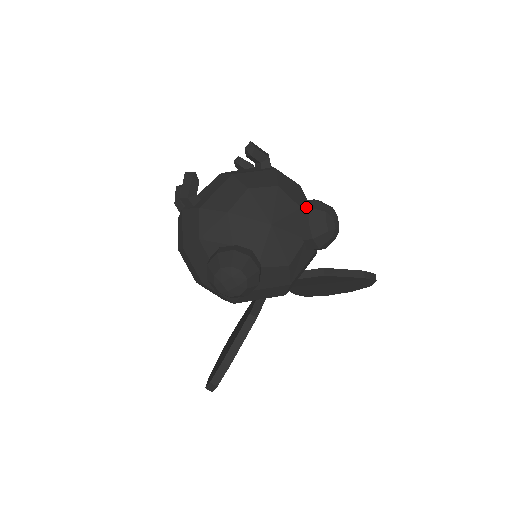
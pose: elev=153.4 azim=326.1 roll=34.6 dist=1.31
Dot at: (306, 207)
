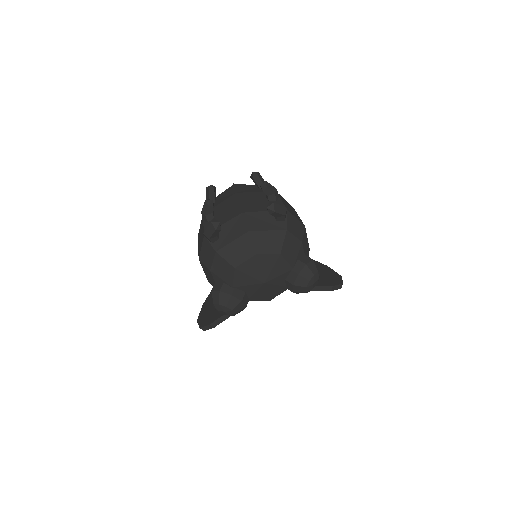
Dot at: (296, 272)
